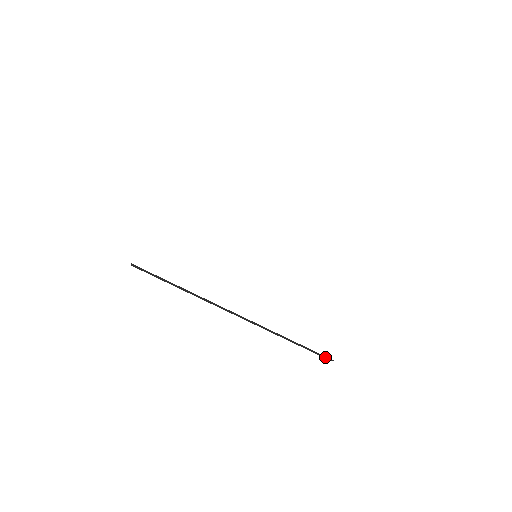
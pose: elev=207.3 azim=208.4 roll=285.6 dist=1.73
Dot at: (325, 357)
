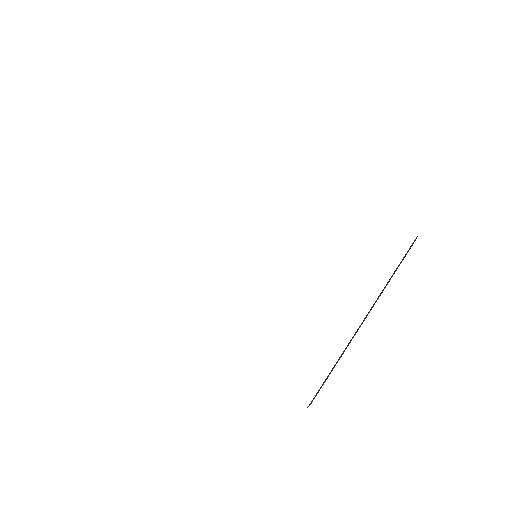
Dot at: occluded
